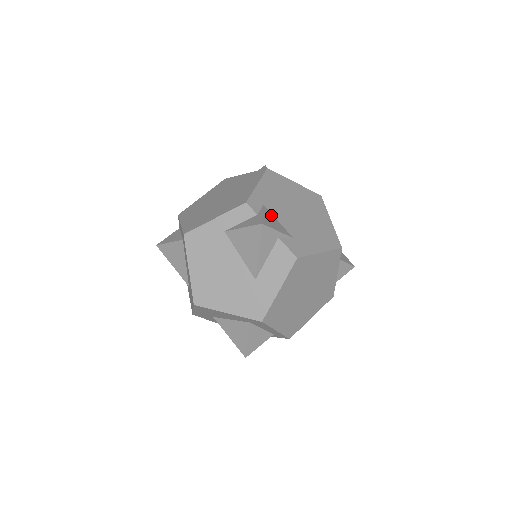
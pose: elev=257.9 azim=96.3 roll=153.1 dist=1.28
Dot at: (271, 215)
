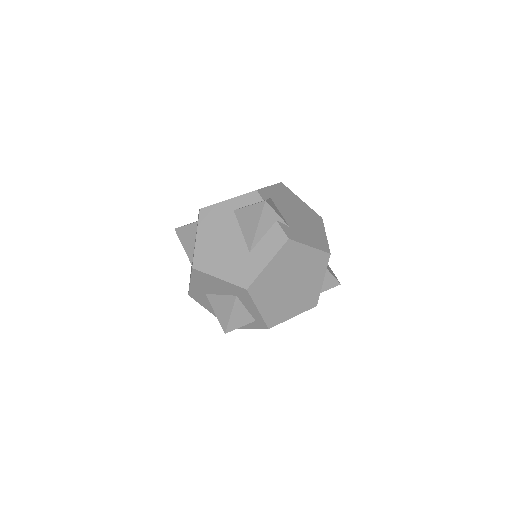
Dot at: (275, 206)
